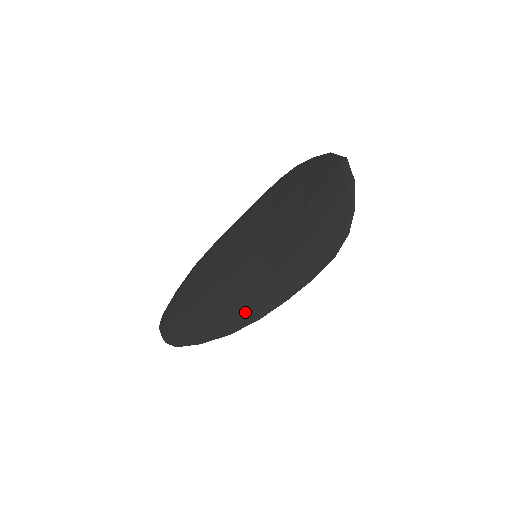
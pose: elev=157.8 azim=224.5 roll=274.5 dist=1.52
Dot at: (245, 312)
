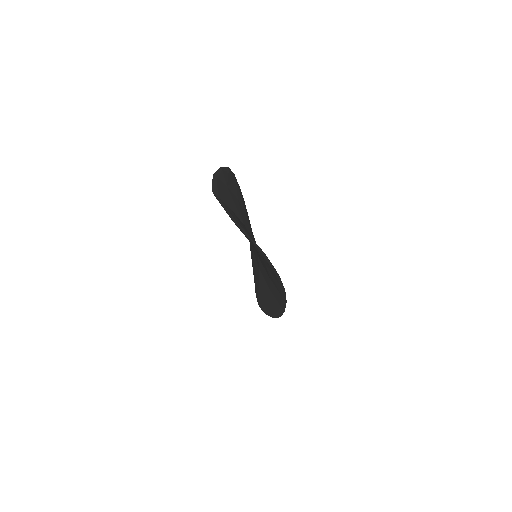
Dot at: (276, 303)
